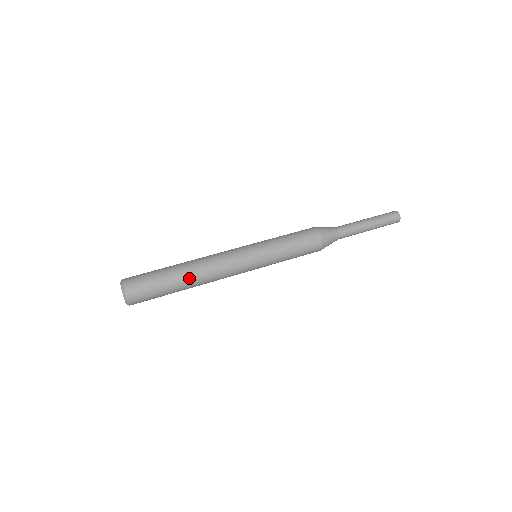
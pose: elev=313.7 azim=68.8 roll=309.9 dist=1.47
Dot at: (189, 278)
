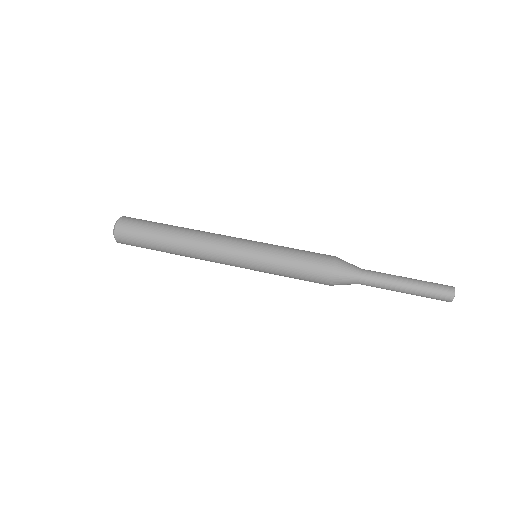
Dot at: (175, 241)
